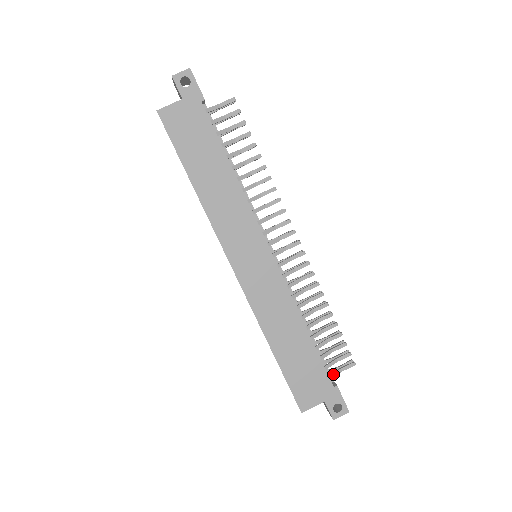
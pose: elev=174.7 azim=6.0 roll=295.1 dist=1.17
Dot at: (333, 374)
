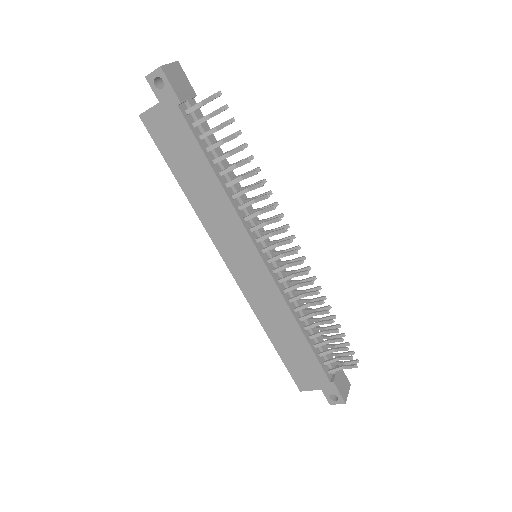
Dot at: (333, 370)
